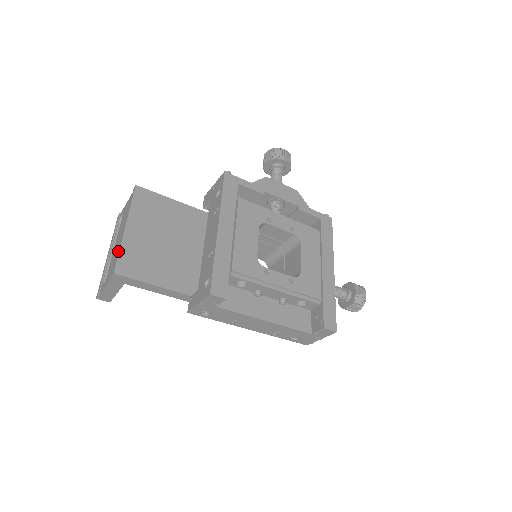
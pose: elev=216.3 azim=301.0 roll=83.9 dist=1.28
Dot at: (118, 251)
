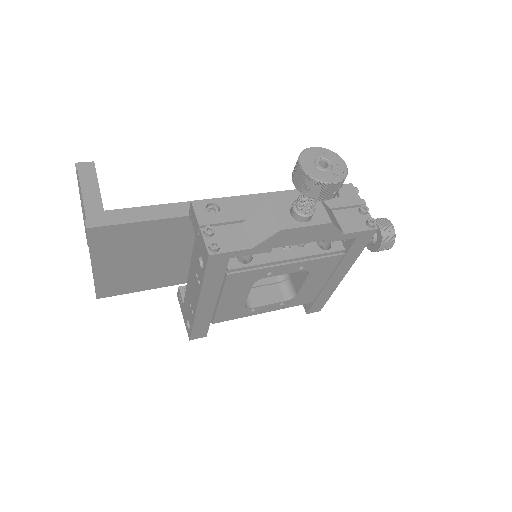
Dot at: occluded
